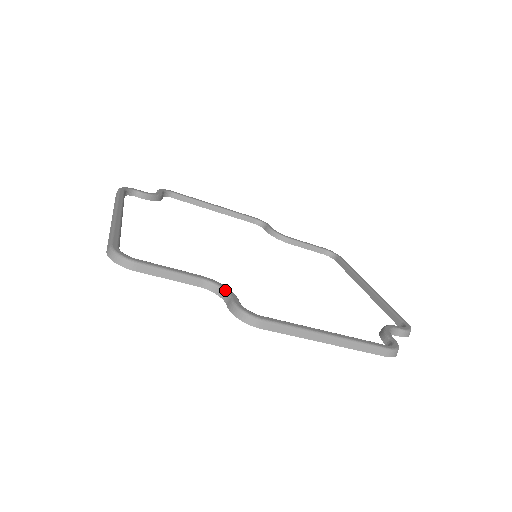
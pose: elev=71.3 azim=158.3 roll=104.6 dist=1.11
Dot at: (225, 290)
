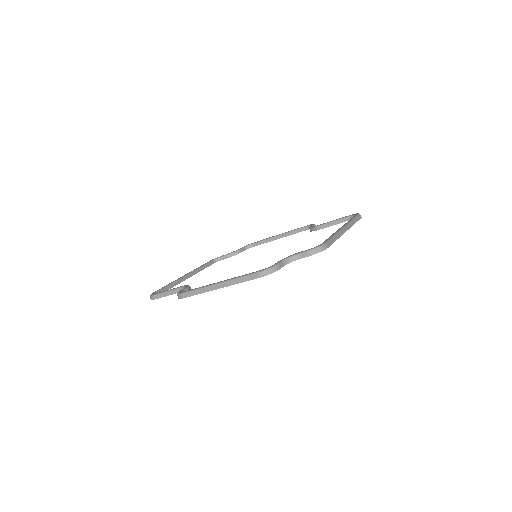
Dot at: (185, 287)
